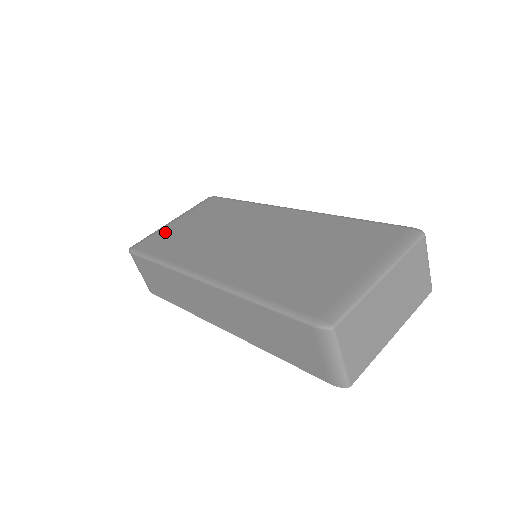
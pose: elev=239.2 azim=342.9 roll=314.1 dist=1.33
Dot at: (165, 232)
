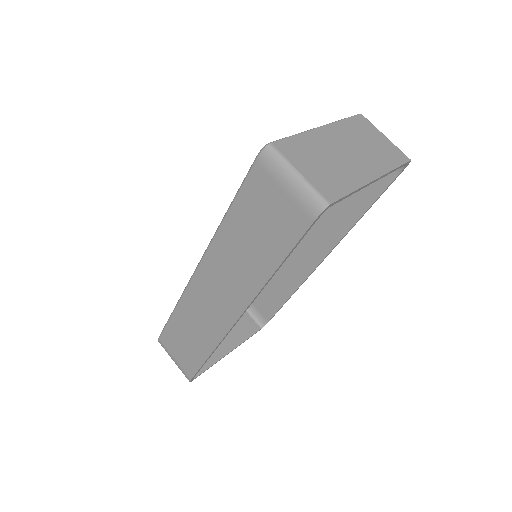
Dot at: occluded
